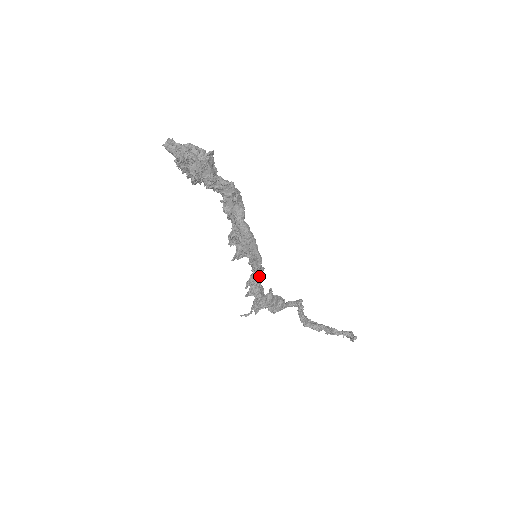
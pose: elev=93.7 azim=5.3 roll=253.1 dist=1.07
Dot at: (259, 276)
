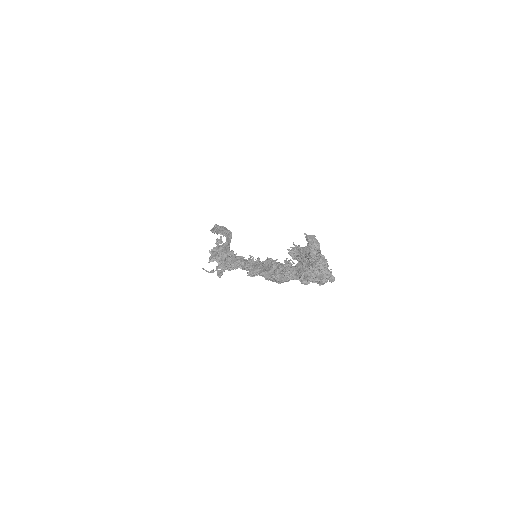
Dot at: occluded
